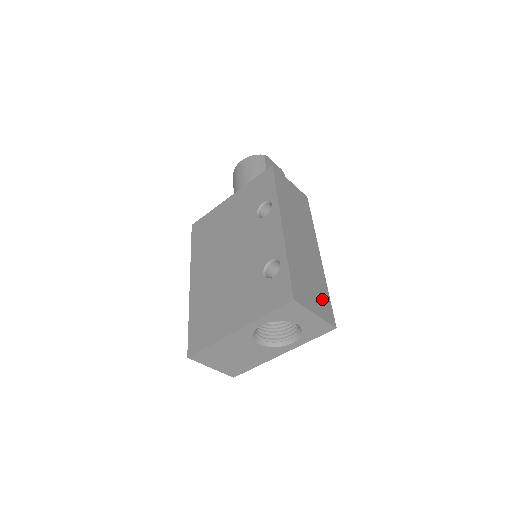
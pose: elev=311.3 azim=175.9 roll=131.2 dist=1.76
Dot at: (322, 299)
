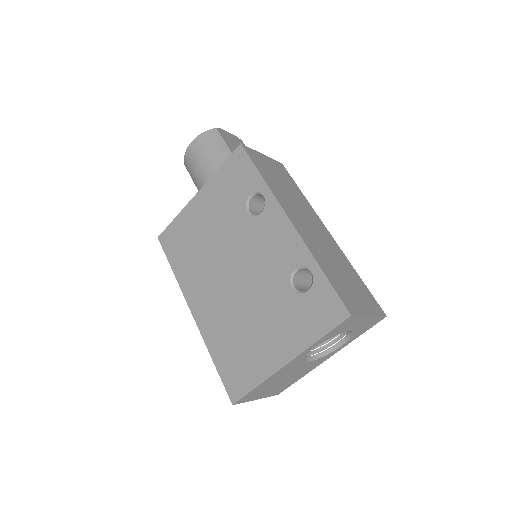
Dot at: (361, 290)
